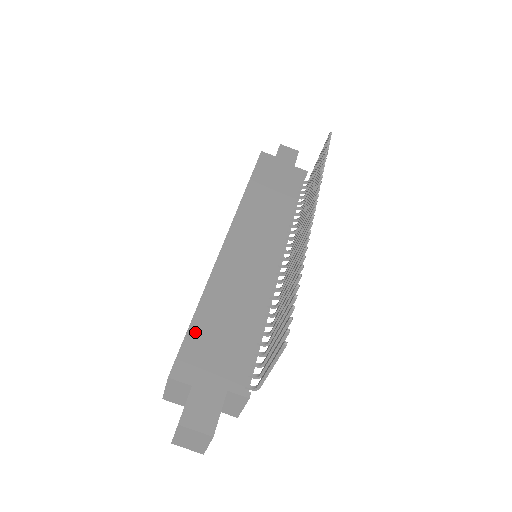
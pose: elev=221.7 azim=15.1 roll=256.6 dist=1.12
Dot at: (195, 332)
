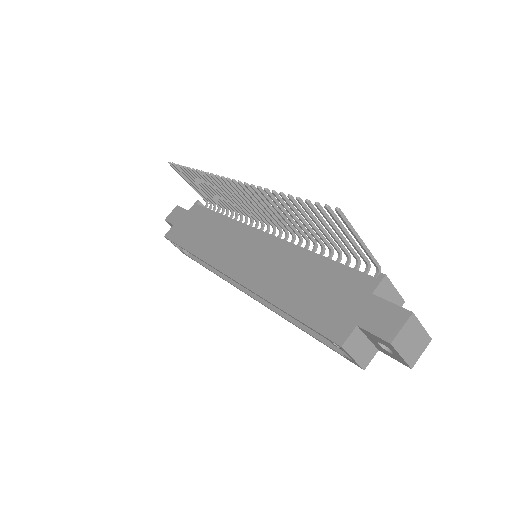
Dot at: (306, 316)
